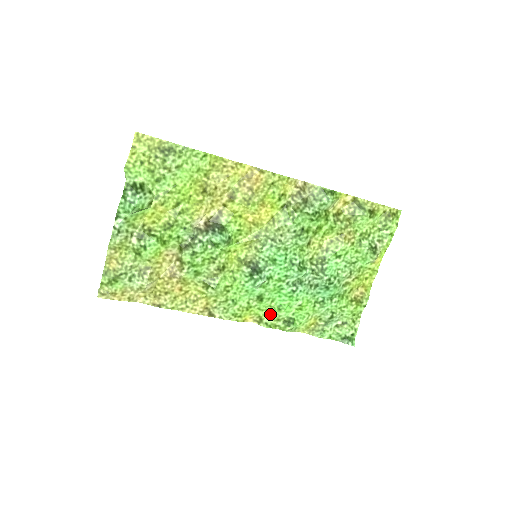
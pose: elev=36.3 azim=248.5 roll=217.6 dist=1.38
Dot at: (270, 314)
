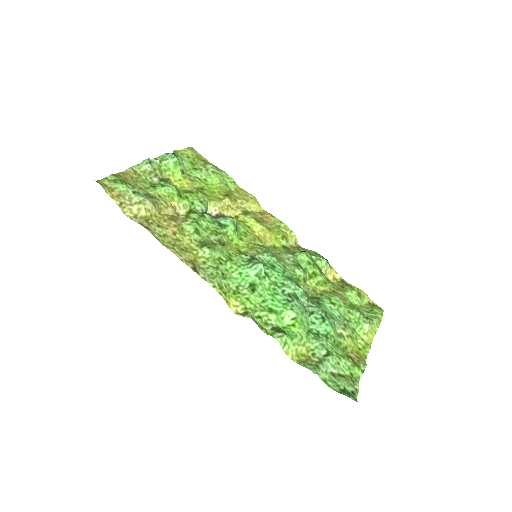
Dot at: (258, 312)
